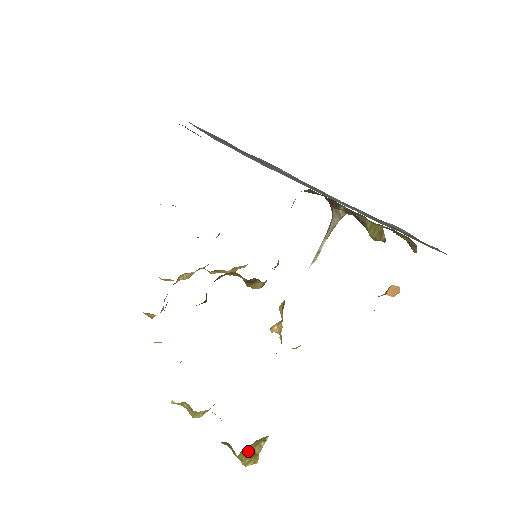
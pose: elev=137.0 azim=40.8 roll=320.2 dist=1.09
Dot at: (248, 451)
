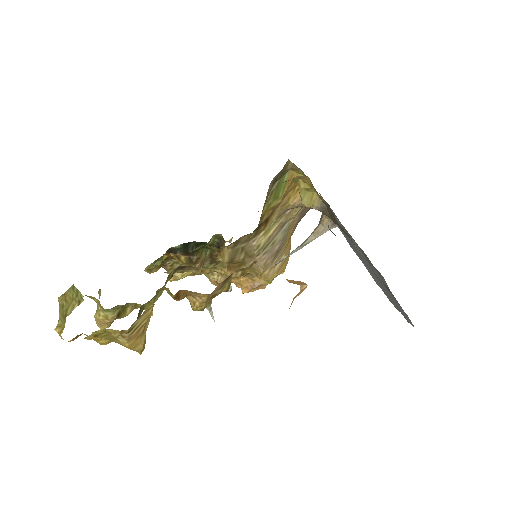
Dot at: (66, 305)
